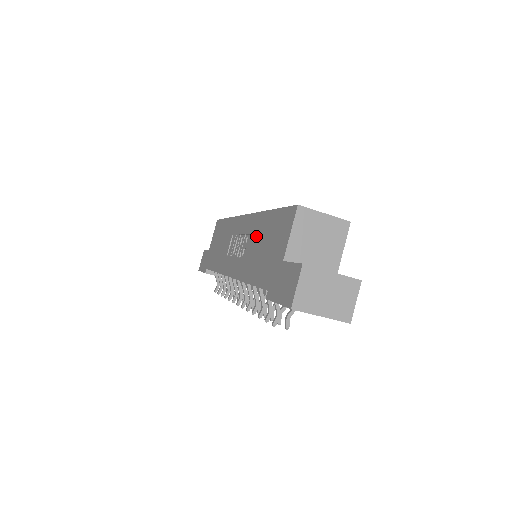
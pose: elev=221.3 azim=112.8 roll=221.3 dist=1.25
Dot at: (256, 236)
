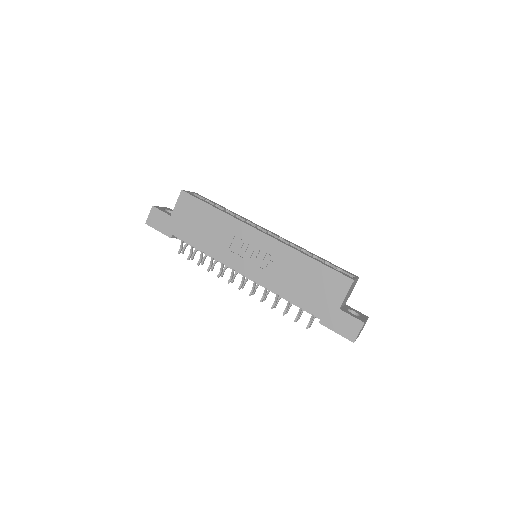
Dot at: (291, 267)
